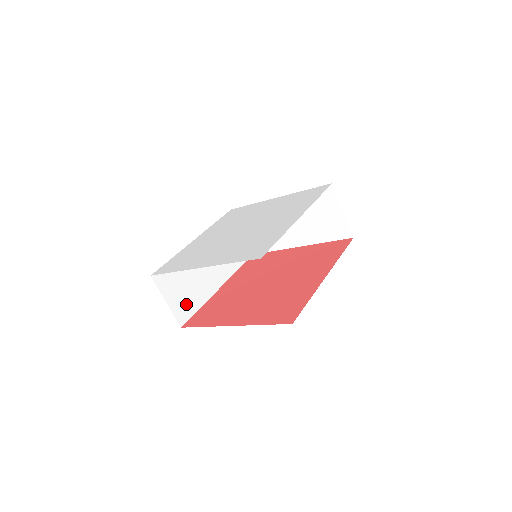
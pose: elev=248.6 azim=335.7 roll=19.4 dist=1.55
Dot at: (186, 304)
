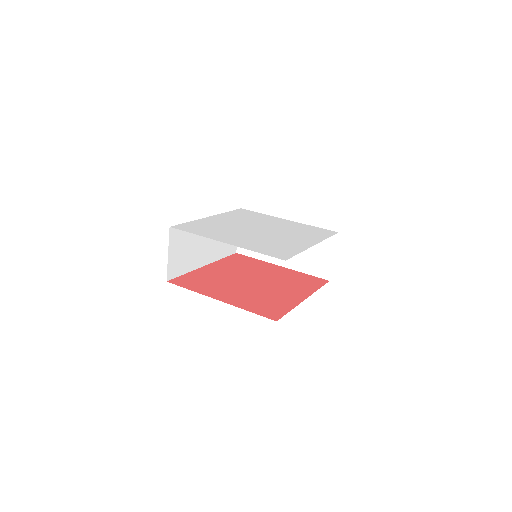
Dot at: (179, 264)
